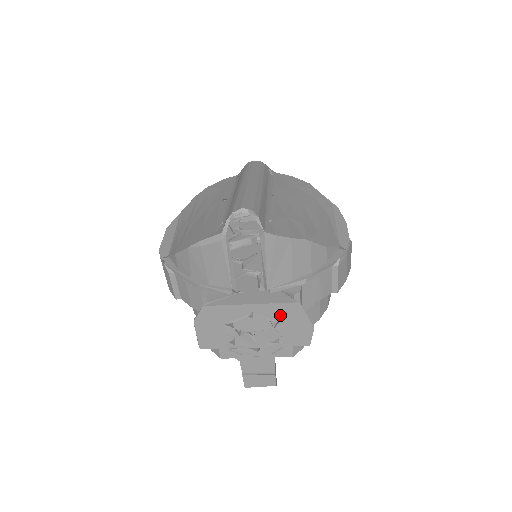
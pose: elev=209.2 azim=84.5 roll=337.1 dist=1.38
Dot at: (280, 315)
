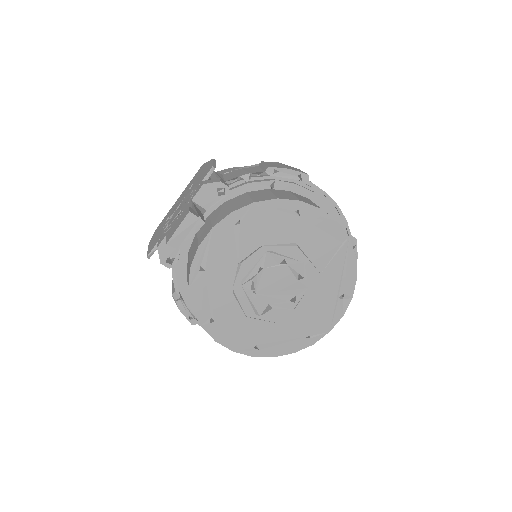
Dot at: occluded
